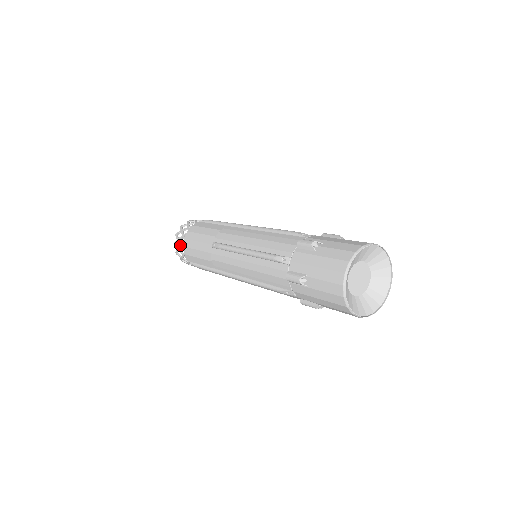
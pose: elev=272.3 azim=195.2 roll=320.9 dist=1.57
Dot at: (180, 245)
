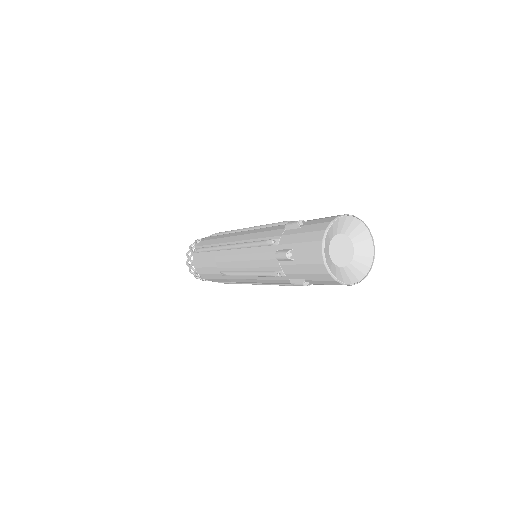
Dot at: occluded
